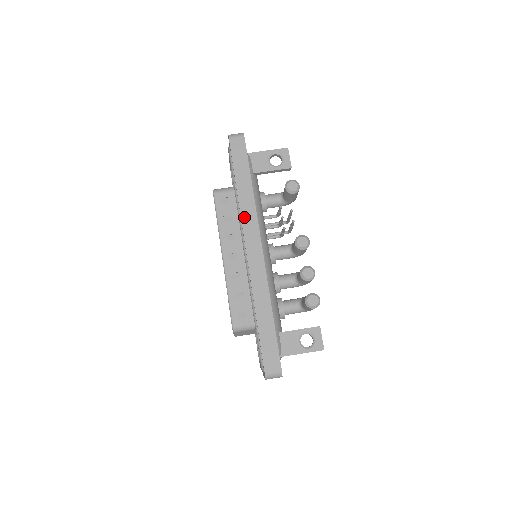
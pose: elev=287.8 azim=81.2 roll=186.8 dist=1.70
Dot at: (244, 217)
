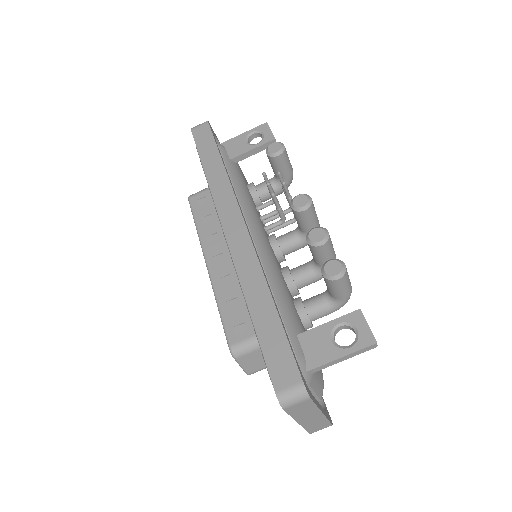
Dot at: (217, 197)
